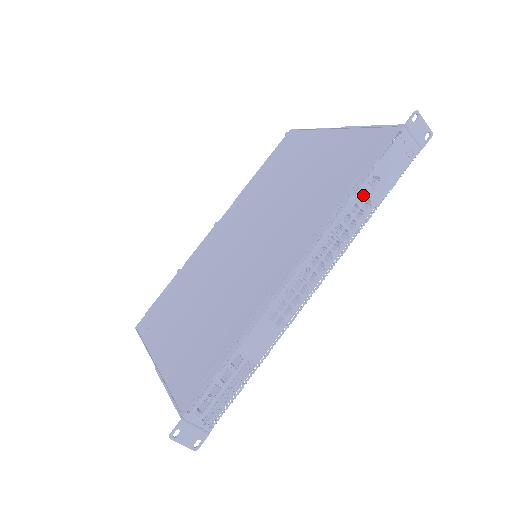
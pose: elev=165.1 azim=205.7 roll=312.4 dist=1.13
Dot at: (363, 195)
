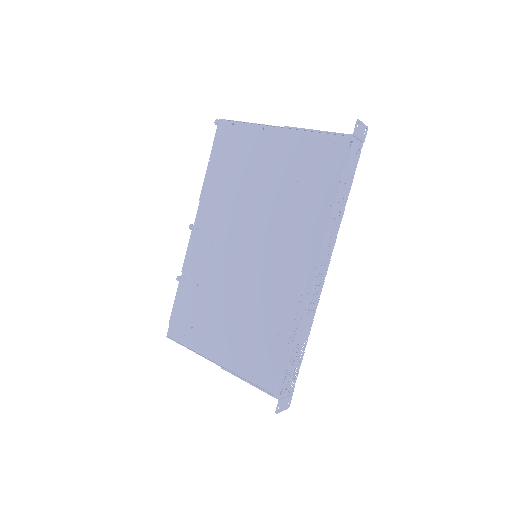
Dot at: occluded
